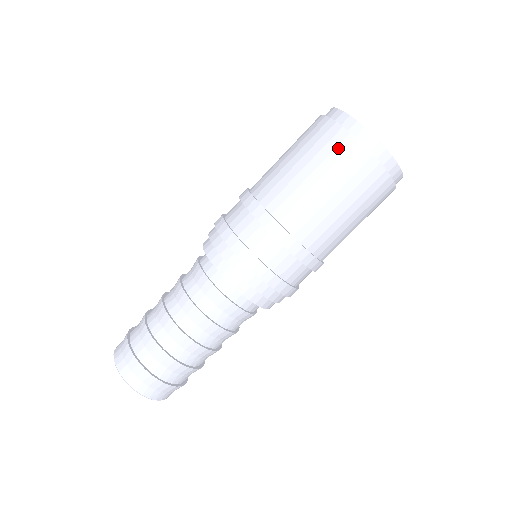
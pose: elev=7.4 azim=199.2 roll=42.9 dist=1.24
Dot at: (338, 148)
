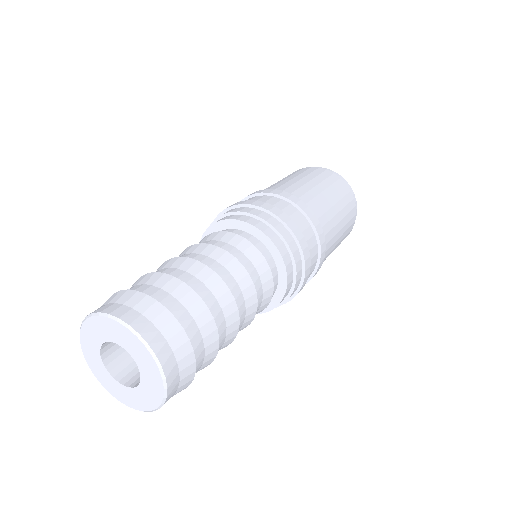
Dot at: (315, 171)
